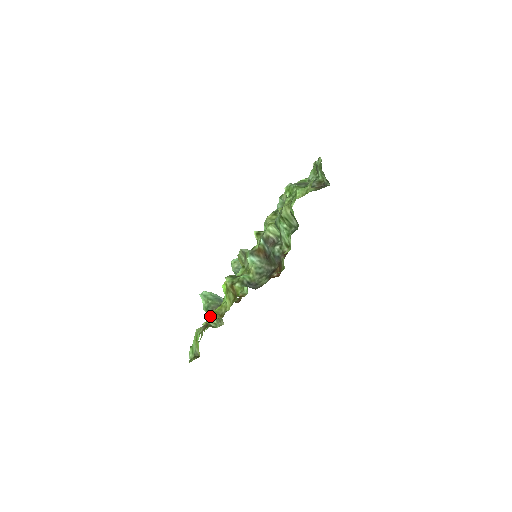
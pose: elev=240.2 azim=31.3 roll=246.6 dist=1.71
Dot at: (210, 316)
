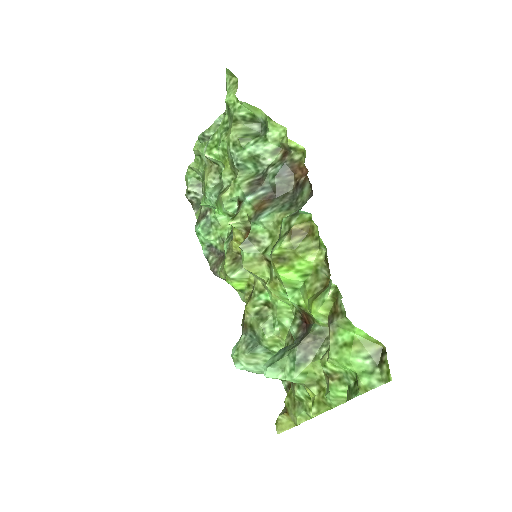
Dot at: (319, 300)
